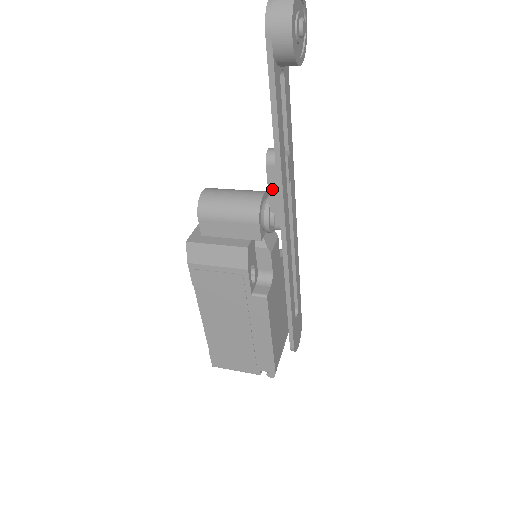
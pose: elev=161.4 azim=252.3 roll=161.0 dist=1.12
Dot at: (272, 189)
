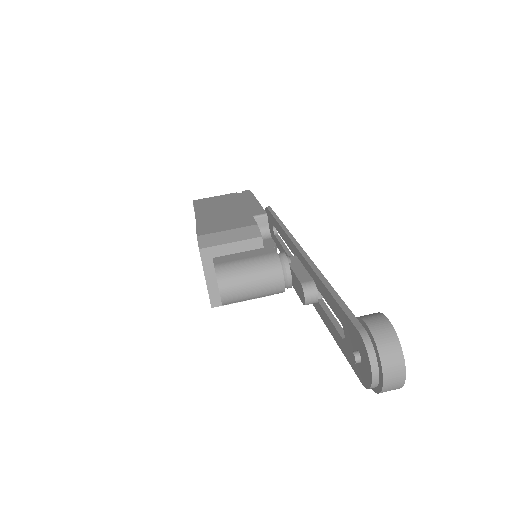
Dot at: occluded
